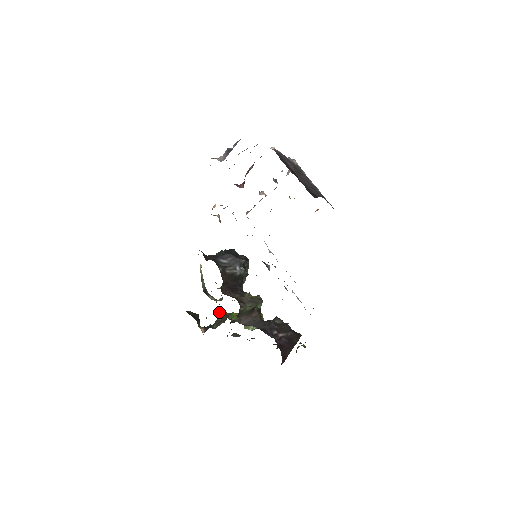
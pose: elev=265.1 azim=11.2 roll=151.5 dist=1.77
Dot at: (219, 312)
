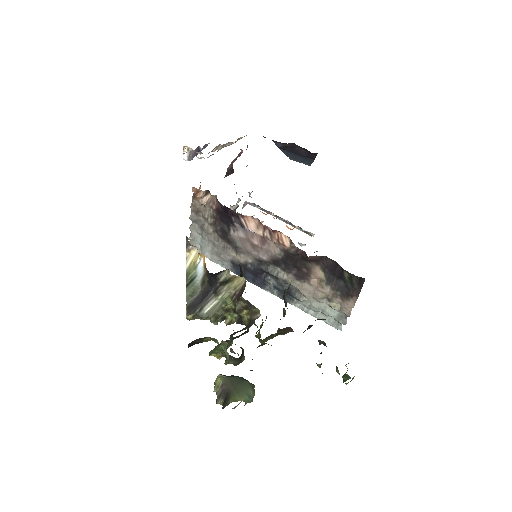
Dot at: occluded
